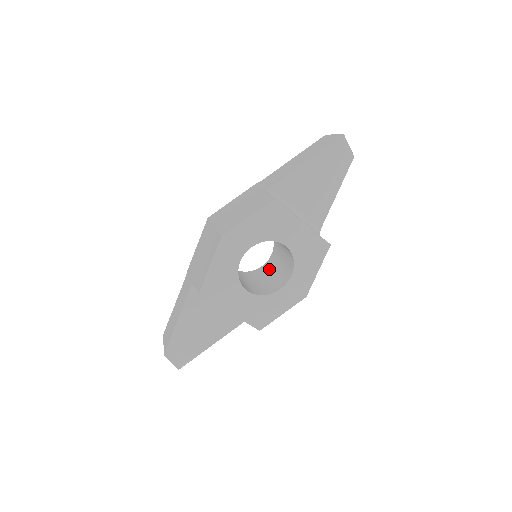
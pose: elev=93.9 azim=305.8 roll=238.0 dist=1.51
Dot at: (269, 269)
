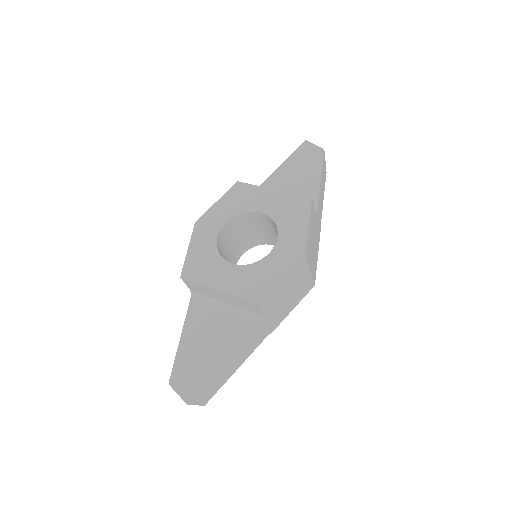
Dot at: occluded
